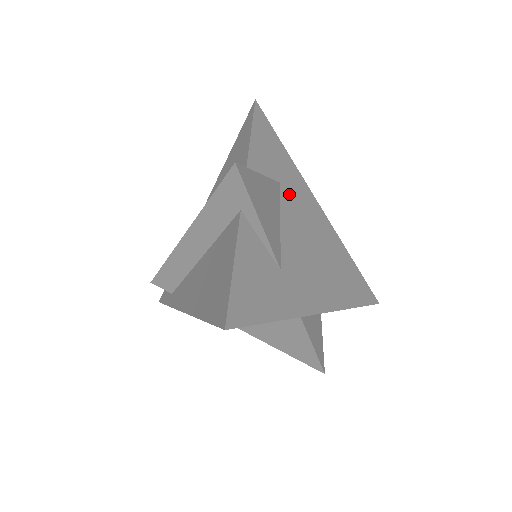
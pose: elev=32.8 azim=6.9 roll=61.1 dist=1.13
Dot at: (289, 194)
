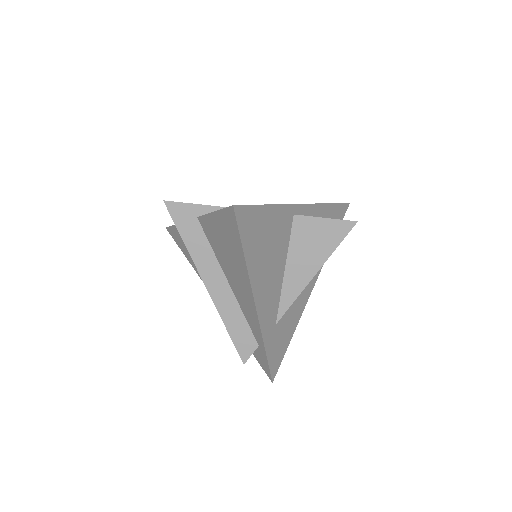
Dot at: occluded
